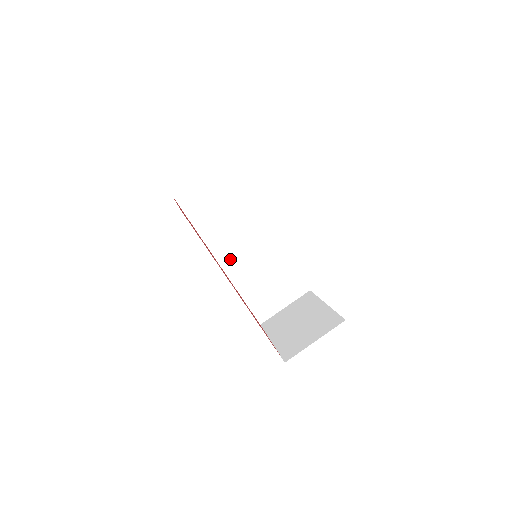
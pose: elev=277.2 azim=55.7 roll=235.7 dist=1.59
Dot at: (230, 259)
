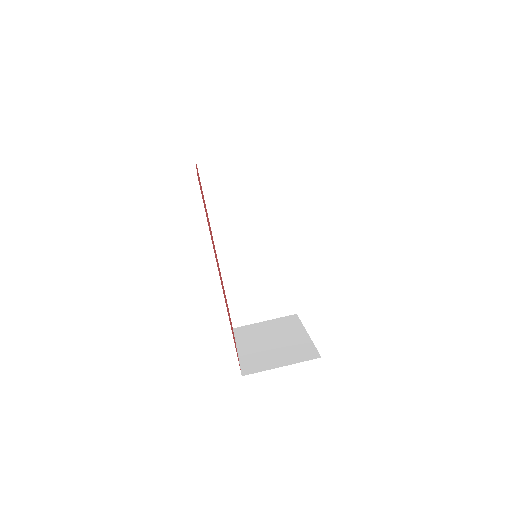
Dot at: (229, 250)
